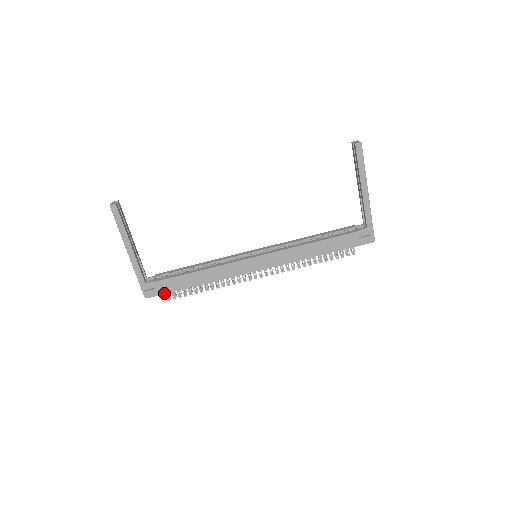
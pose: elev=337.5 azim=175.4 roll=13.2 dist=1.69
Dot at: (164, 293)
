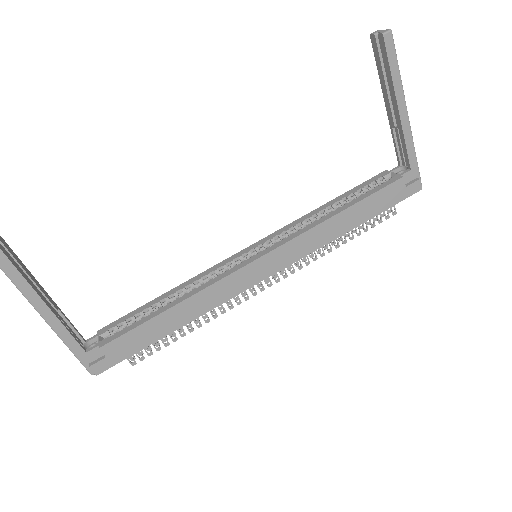
Dot at: (123, 358)
